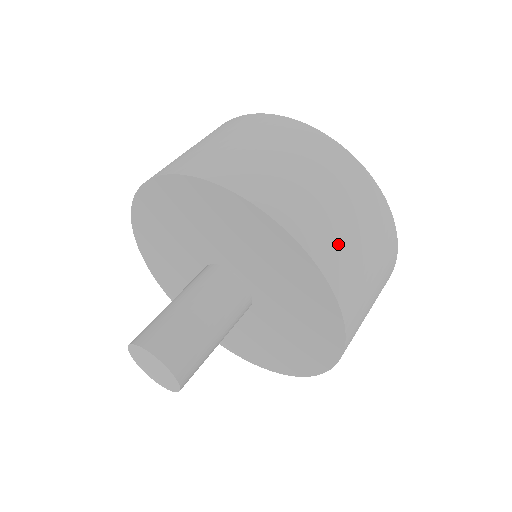
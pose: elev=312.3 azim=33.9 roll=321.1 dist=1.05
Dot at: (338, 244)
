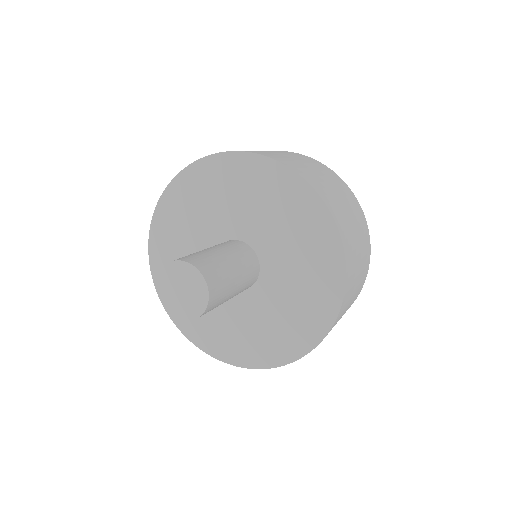
Dot at: (295, 163)
